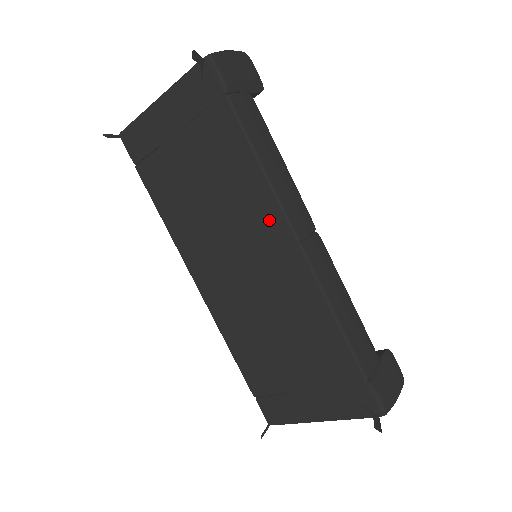
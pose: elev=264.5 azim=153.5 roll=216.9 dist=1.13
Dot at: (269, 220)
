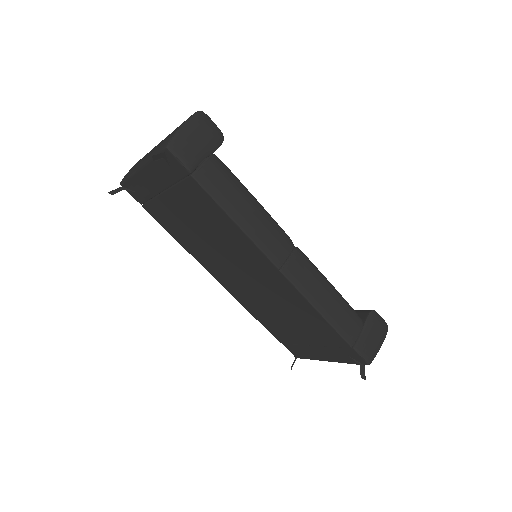
Dot at: (253, 254)
